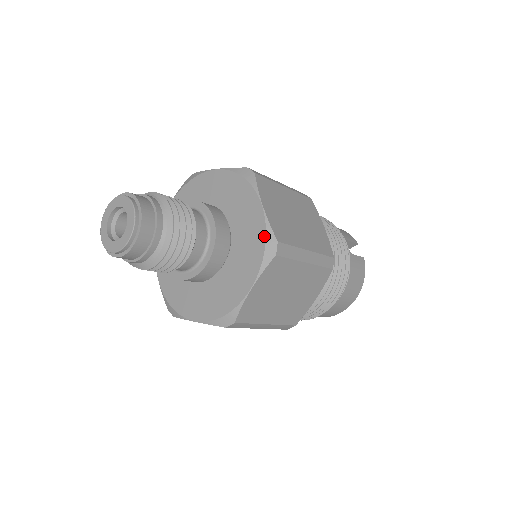
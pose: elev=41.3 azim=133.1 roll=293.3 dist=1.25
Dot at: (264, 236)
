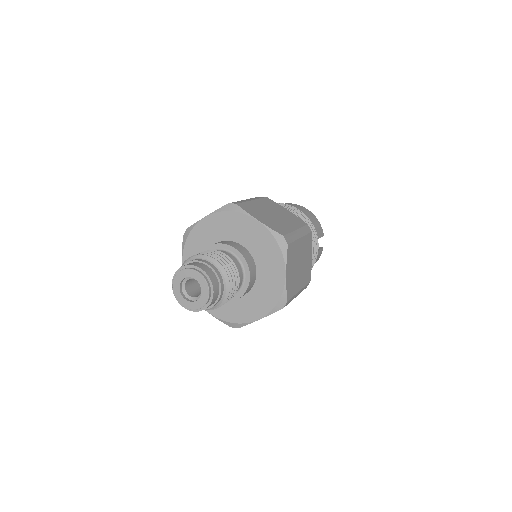
Dot at: (280, 295)
